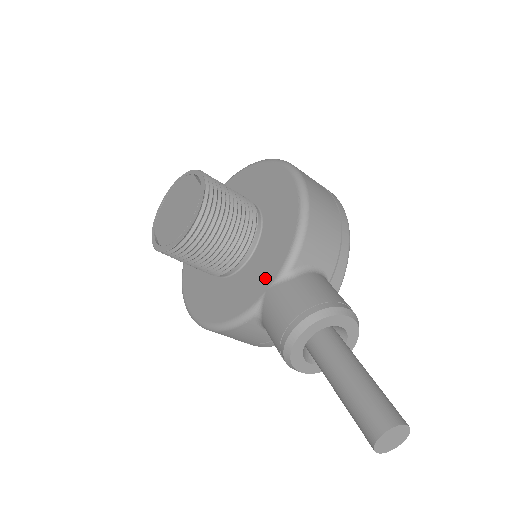
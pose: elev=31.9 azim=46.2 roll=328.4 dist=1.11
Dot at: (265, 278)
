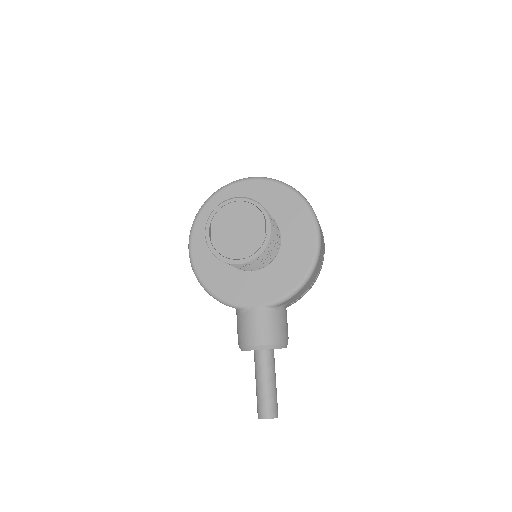
Dot at: (258, 297)
